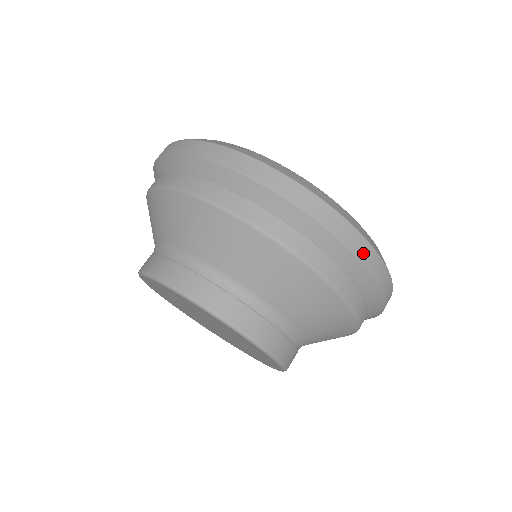
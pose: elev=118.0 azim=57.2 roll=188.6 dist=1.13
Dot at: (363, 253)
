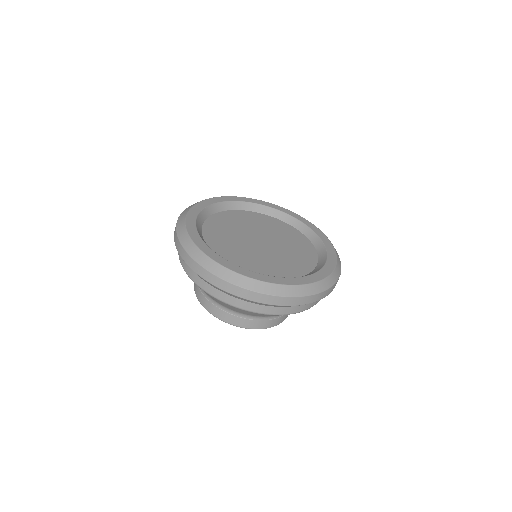
Dot at: (281, 302)
